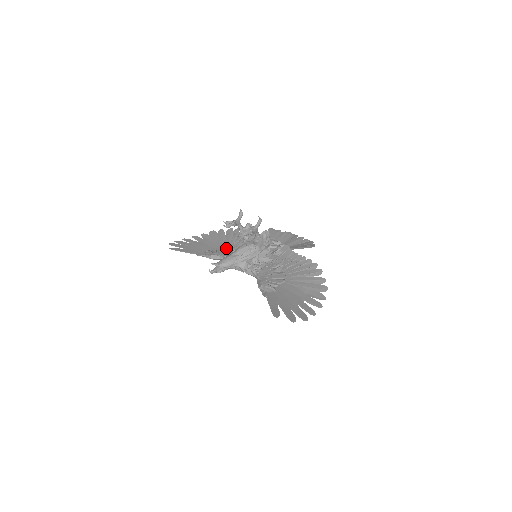
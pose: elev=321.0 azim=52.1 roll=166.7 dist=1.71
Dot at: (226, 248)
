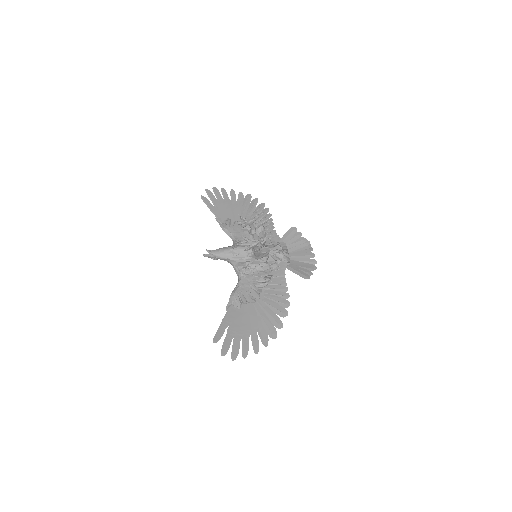
Dot at: occluded
